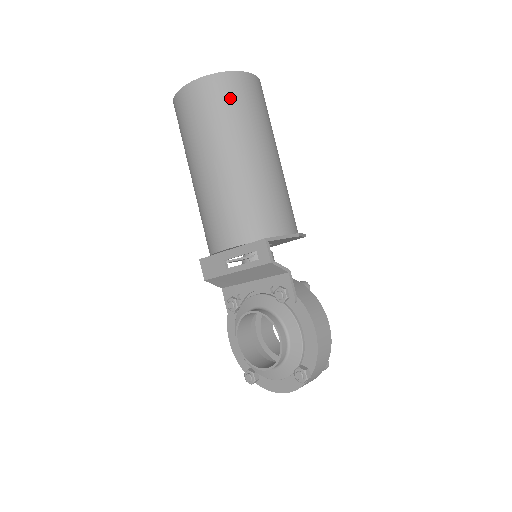
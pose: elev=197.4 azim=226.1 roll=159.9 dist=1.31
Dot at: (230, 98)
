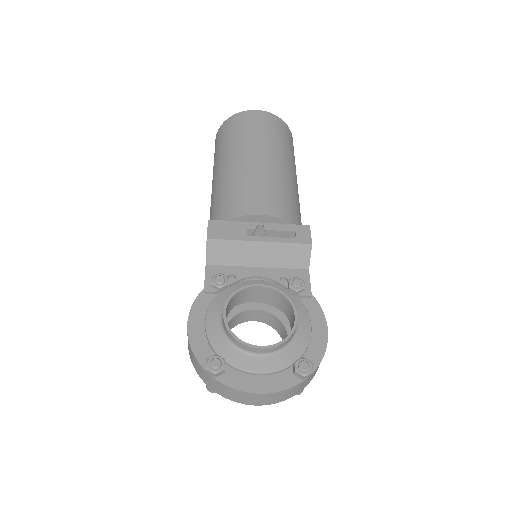
Dot at: (290, 141)
